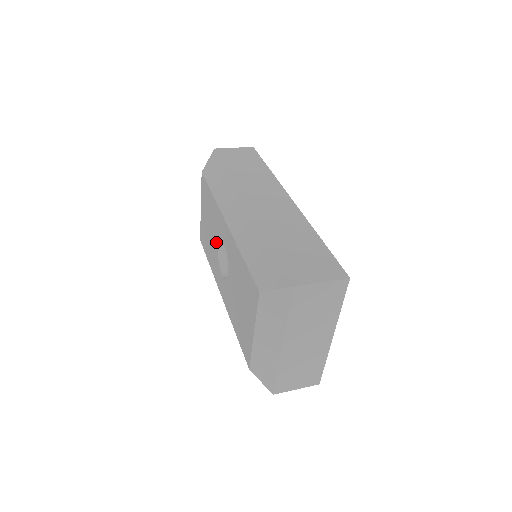
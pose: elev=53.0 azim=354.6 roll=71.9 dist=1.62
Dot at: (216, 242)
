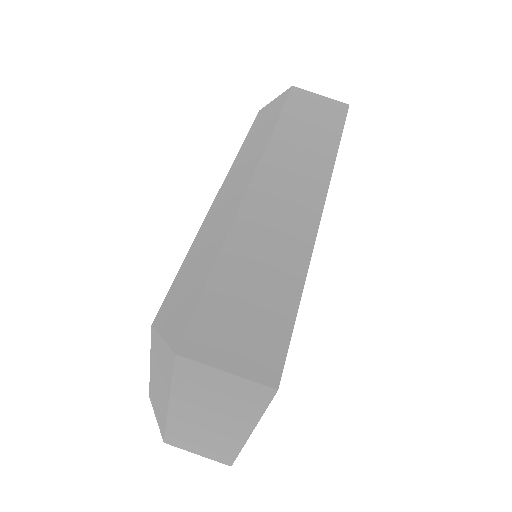
Dot at: occluded
